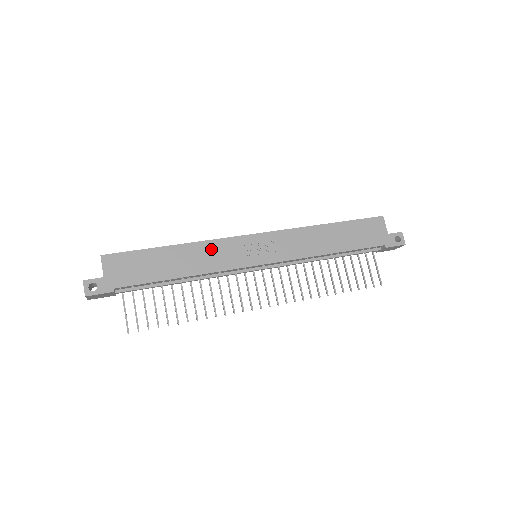
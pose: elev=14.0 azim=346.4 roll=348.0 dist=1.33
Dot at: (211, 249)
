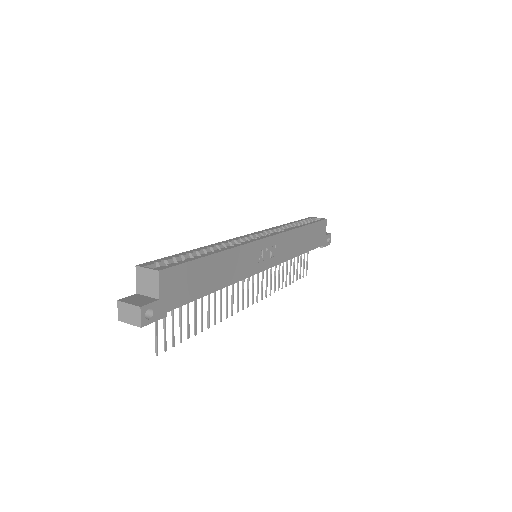
Dot at: (240, 256)
